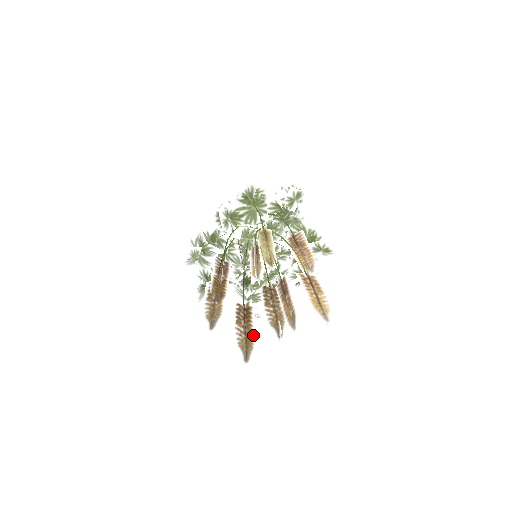
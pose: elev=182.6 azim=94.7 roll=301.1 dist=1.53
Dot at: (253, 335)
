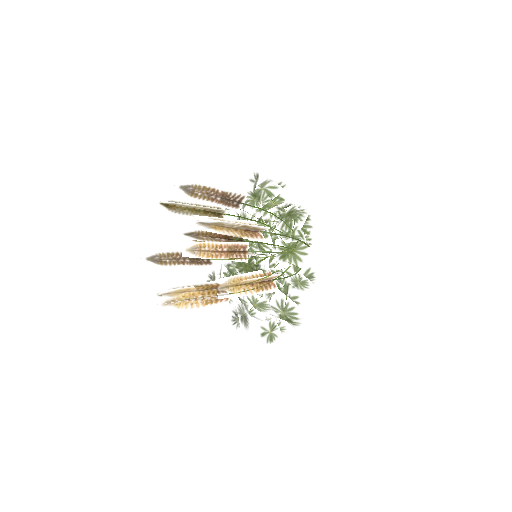
Dot at: occluded
